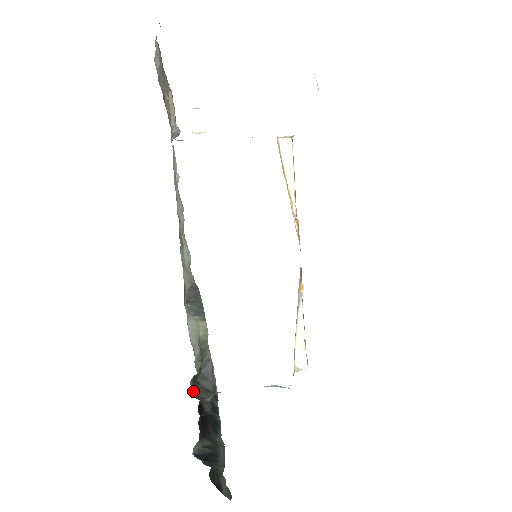
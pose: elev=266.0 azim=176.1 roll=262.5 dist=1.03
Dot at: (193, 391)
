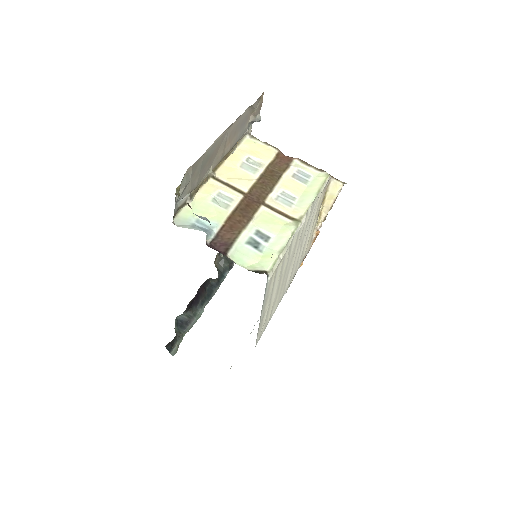
Dot at: (217, 259)
